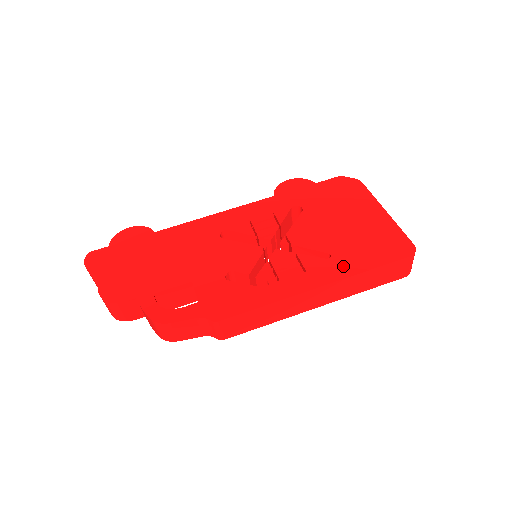
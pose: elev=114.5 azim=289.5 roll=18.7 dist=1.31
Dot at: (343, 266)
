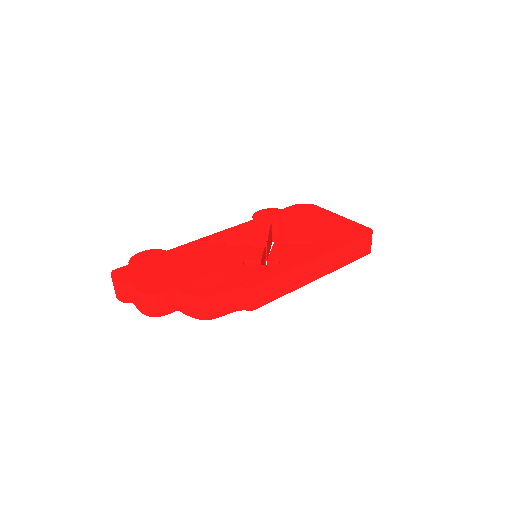
Dot at: (328, 245)
